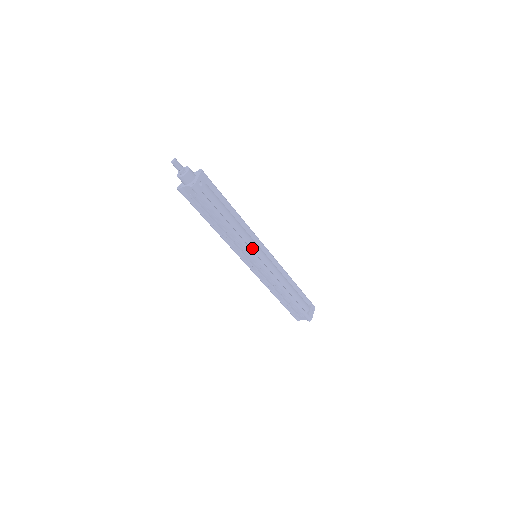
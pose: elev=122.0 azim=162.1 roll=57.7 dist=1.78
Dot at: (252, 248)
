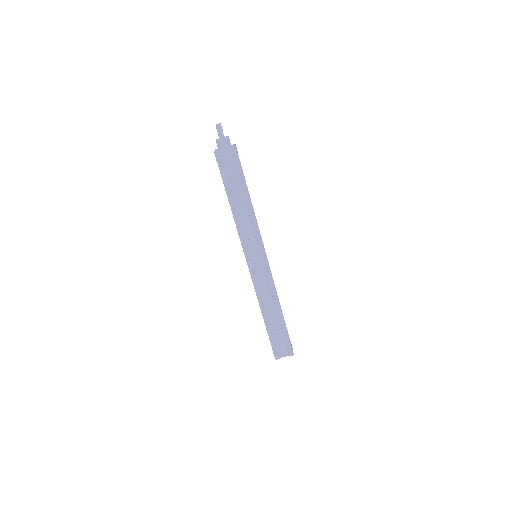
Dot at: occluded
